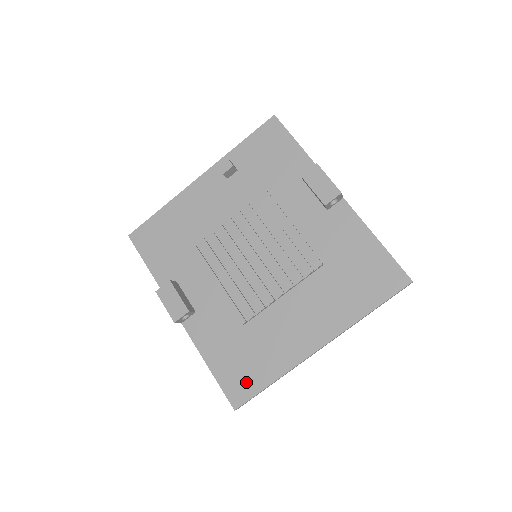
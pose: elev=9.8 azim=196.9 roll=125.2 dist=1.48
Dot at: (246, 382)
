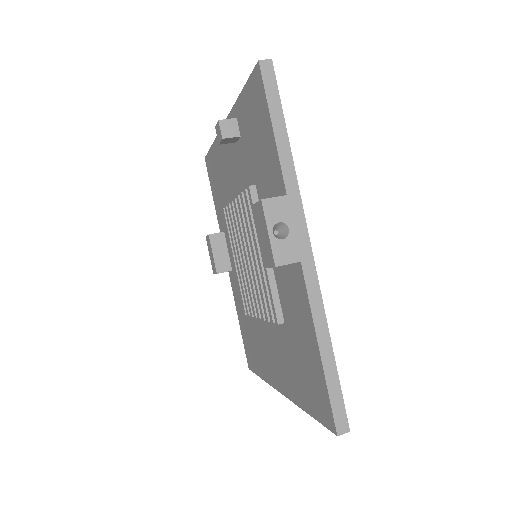
Dot at: (252, 358)
